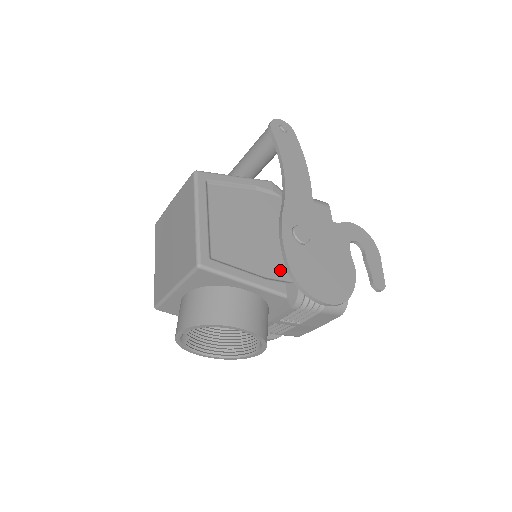
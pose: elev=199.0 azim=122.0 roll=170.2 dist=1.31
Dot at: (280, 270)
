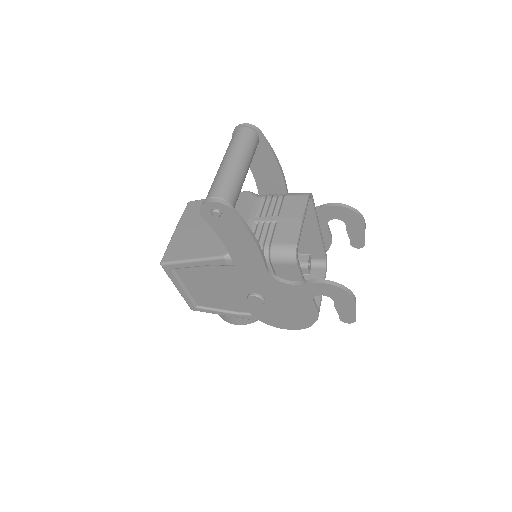
Dot at: occluded
